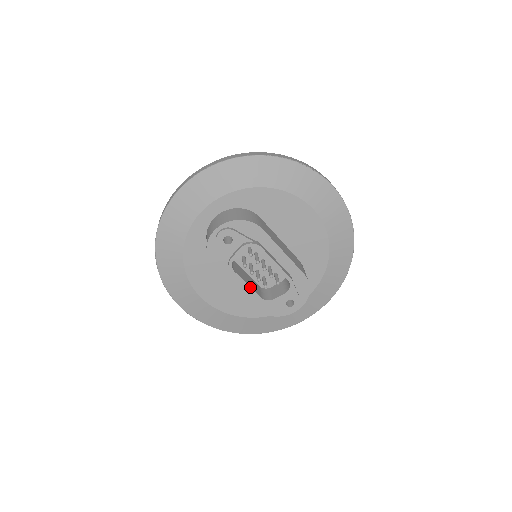
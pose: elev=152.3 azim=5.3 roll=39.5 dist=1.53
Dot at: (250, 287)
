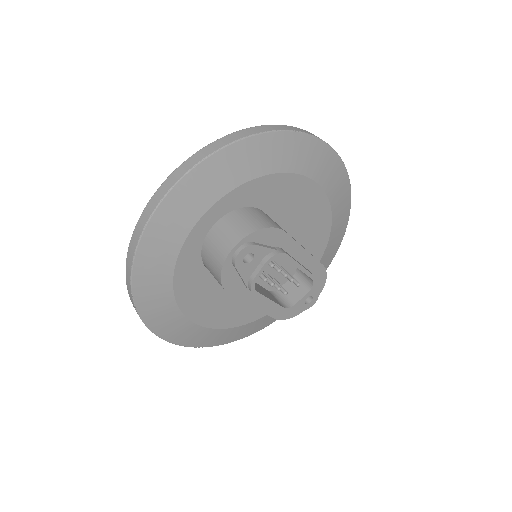
Dot at: (273, 301)
